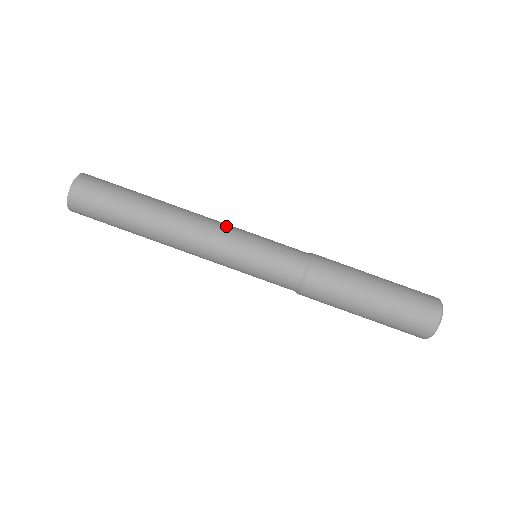
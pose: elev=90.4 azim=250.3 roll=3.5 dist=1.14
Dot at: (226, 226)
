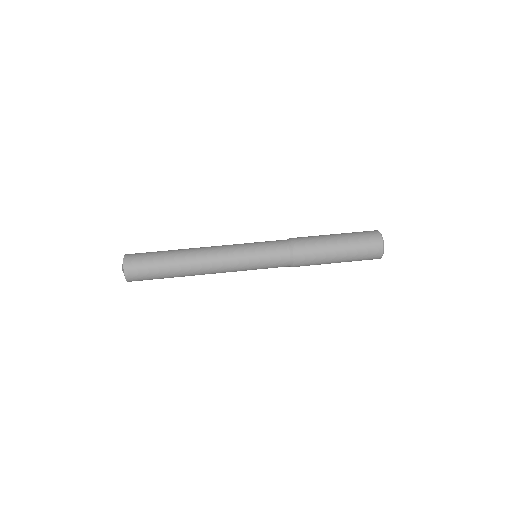
Dot at: (230, 246)
